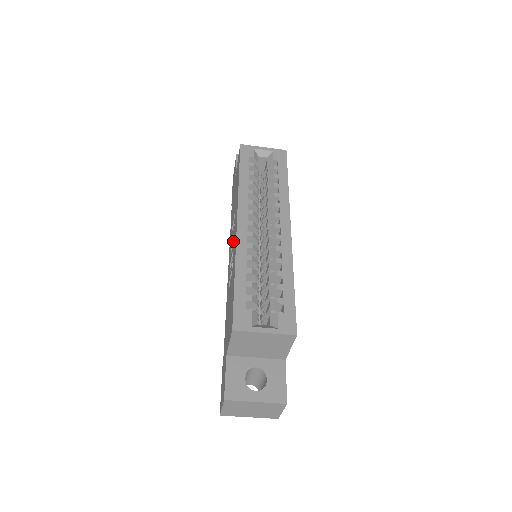
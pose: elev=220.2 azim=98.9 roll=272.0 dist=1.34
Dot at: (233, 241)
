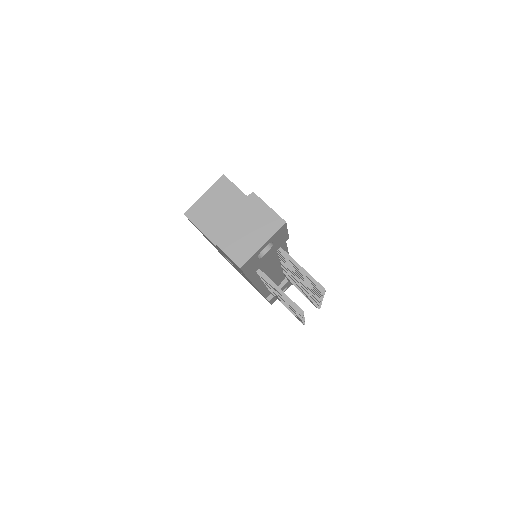
Dot at: occluded
